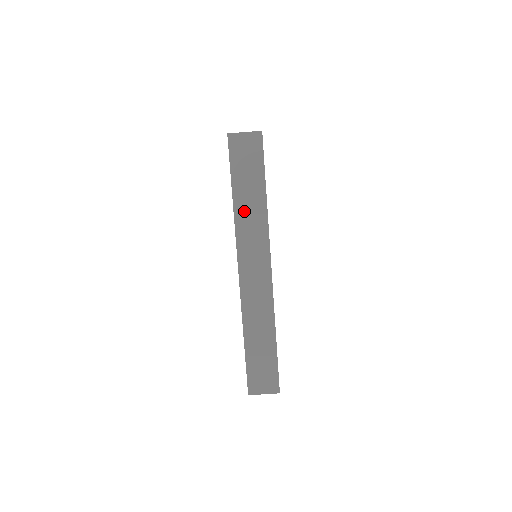
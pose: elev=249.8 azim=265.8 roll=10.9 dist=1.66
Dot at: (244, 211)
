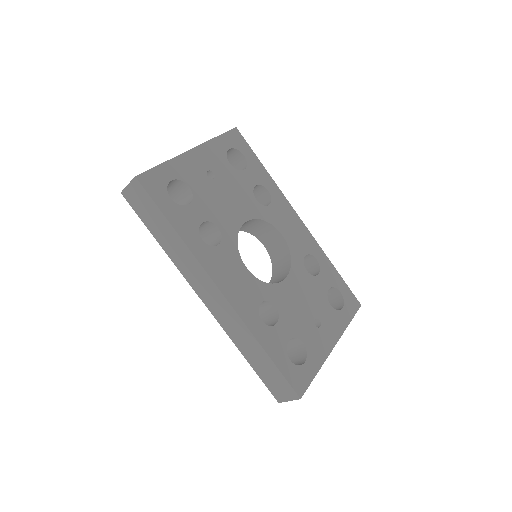
Dot at: (172, 251)
